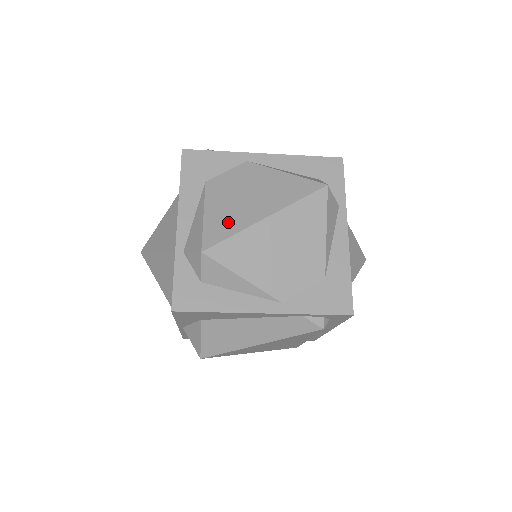
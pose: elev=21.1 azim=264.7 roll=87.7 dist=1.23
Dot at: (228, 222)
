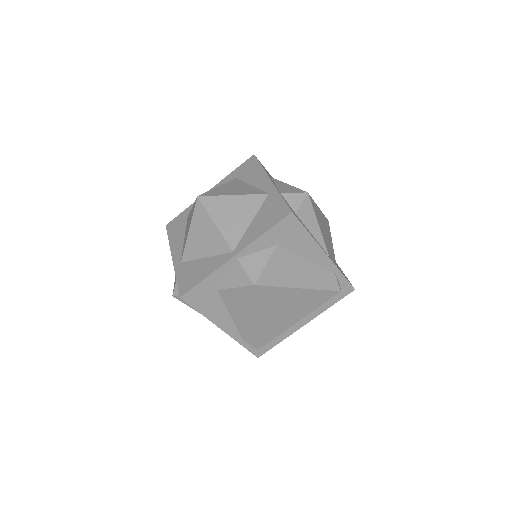
Dot at: occluded
